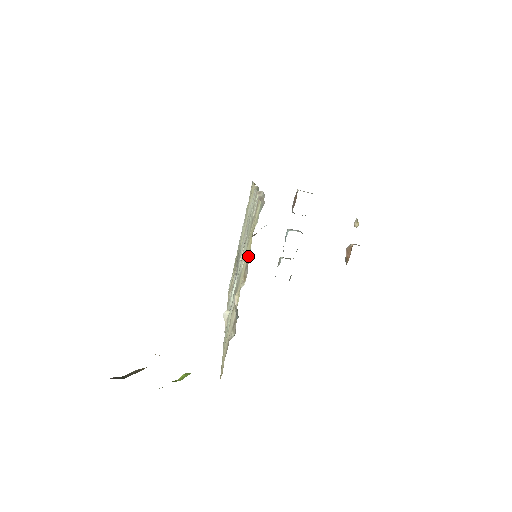
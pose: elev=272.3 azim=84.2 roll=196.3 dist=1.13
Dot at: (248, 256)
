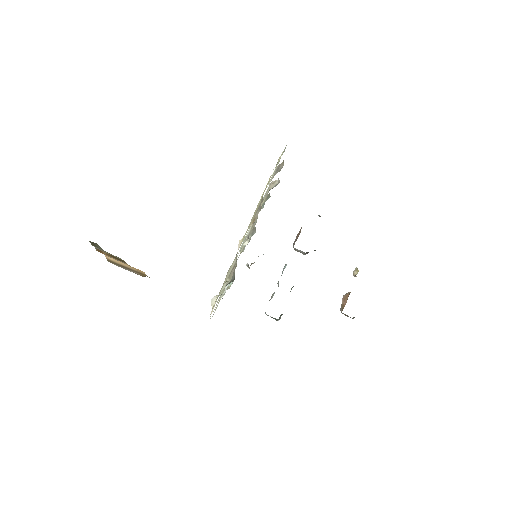
Dot at: (262, 198)
